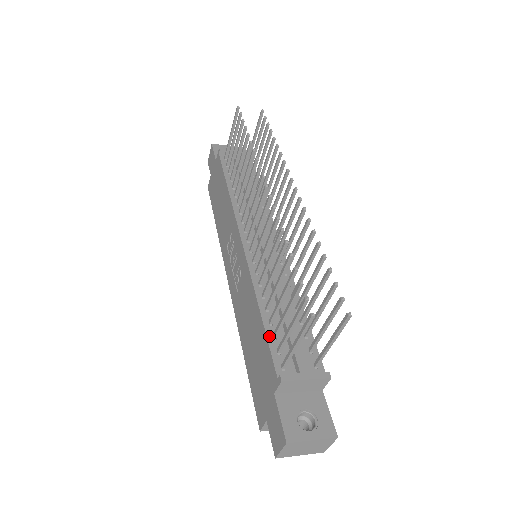
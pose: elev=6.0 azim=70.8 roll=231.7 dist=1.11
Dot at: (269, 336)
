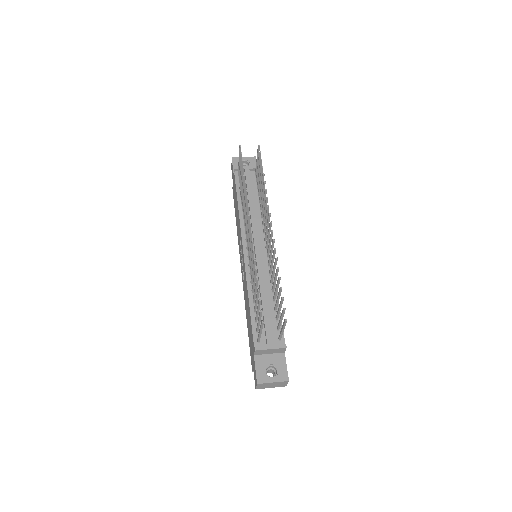
Dot at: (253, 320)
